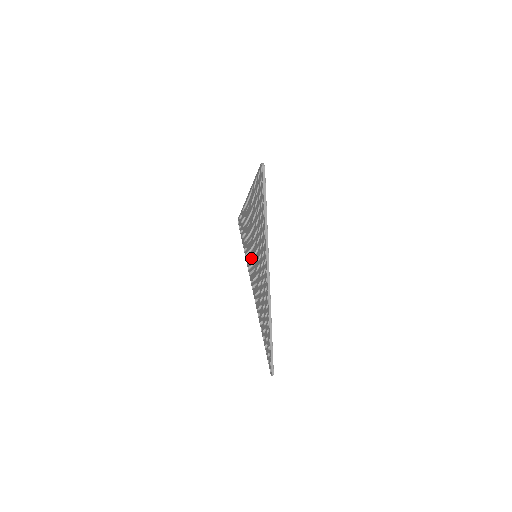
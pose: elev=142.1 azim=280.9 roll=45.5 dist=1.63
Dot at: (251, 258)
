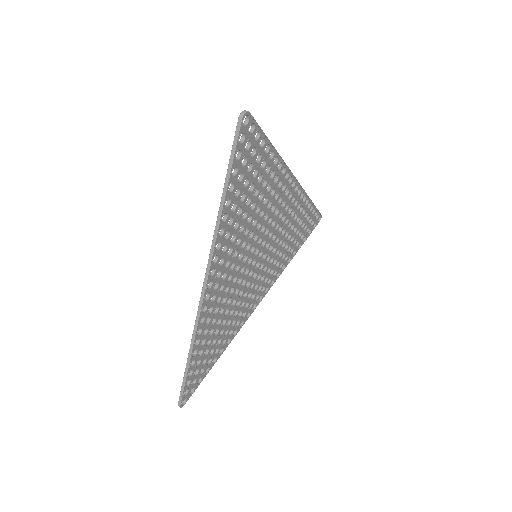
Dot at: (267, 259)
